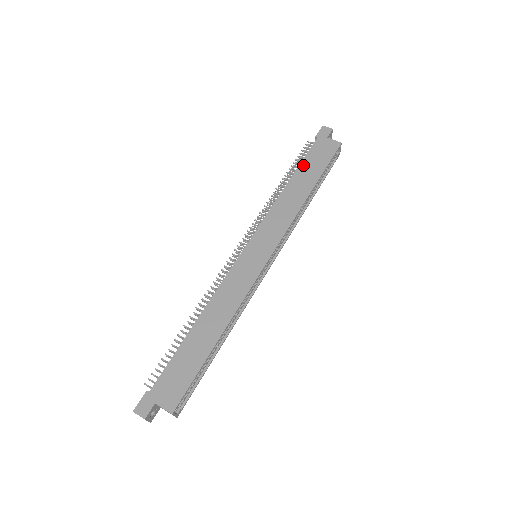
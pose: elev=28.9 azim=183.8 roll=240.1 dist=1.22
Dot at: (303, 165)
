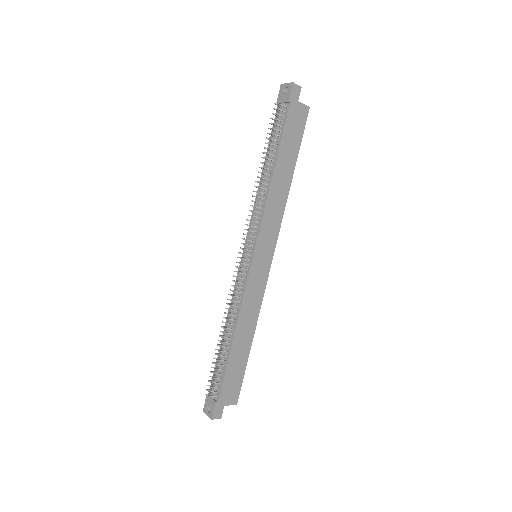
Dot at: (283, 146)
